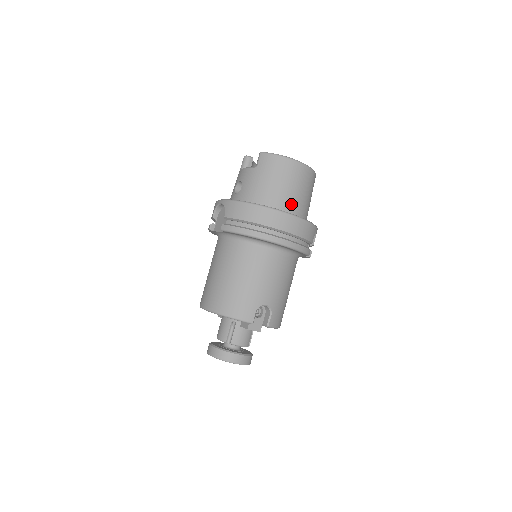
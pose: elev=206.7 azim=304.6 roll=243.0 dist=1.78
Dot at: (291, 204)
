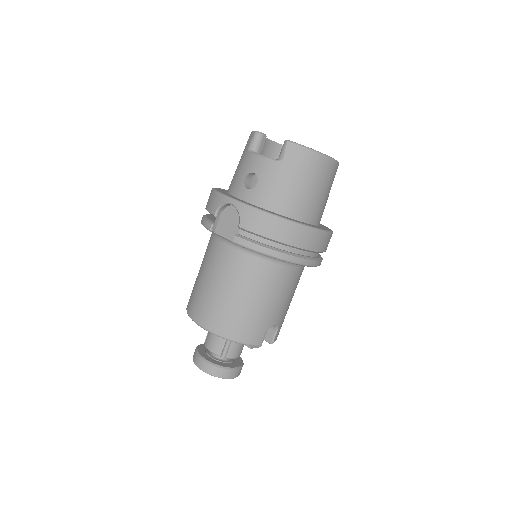
Dot at: (316, 211)
